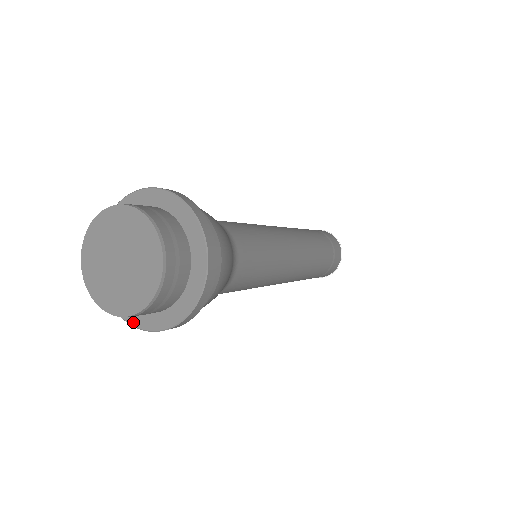
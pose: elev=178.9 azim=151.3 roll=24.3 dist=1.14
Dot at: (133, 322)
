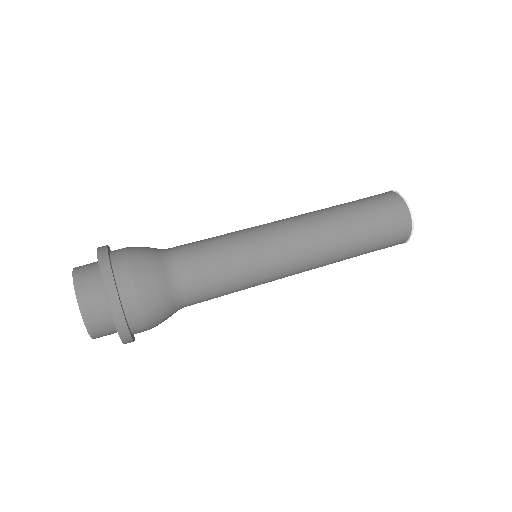
Dot at: occluded
